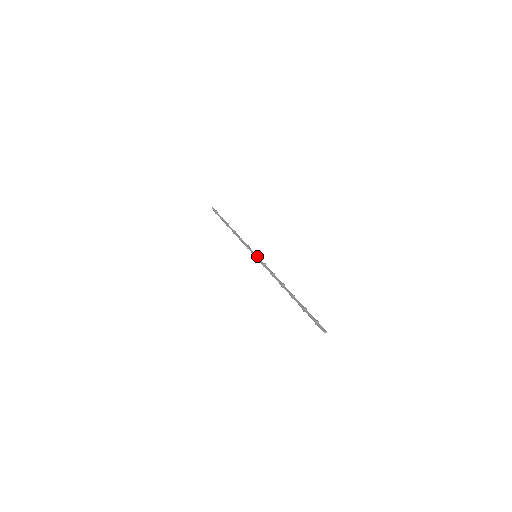
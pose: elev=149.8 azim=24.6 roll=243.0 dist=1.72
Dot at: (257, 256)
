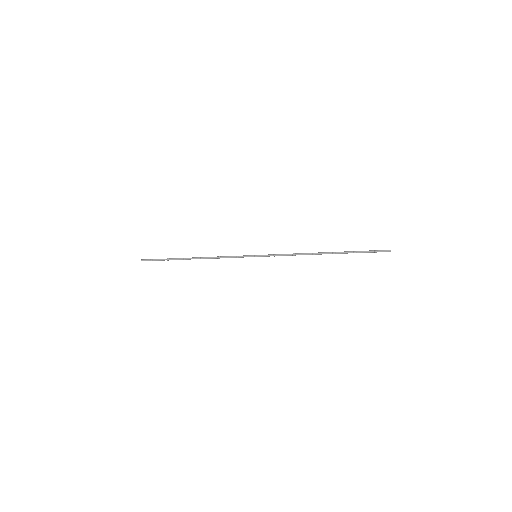
Dot at: (259, 255)
